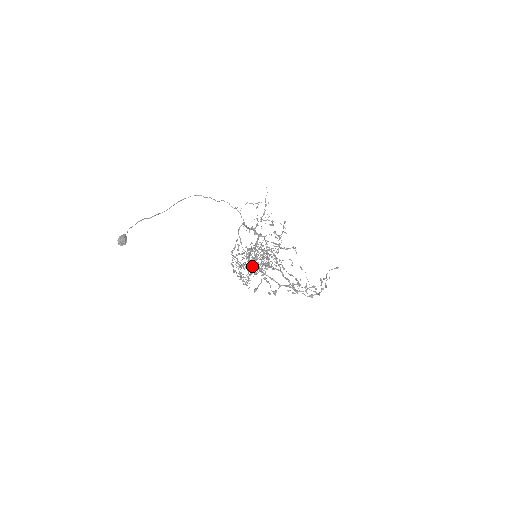
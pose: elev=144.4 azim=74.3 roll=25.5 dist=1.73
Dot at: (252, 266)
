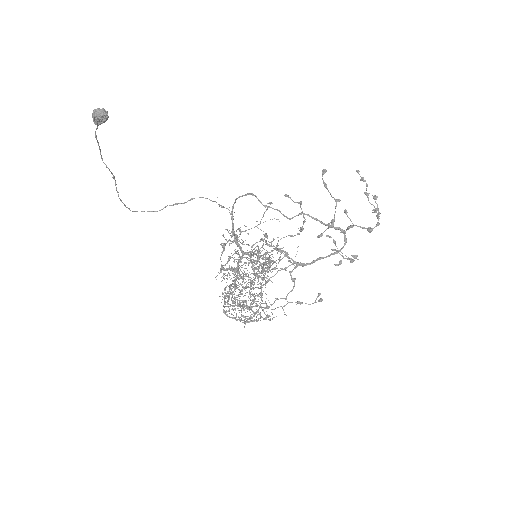
Dot at: (248, 286)
